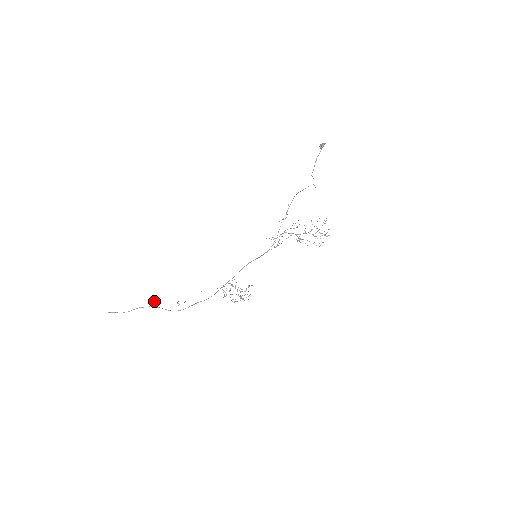
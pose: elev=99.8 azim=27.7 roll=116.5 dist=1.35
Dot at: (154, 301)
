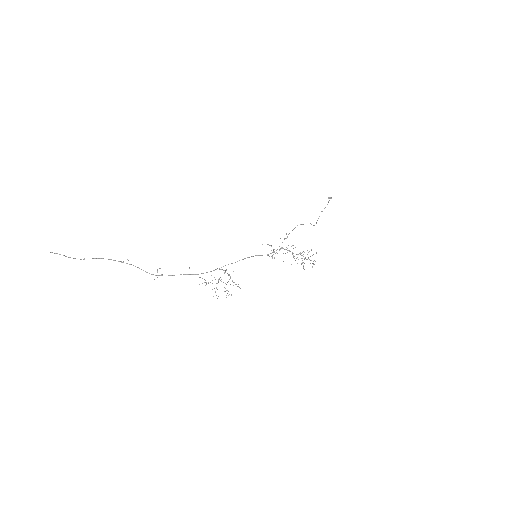
Dot at: (127, 259)
